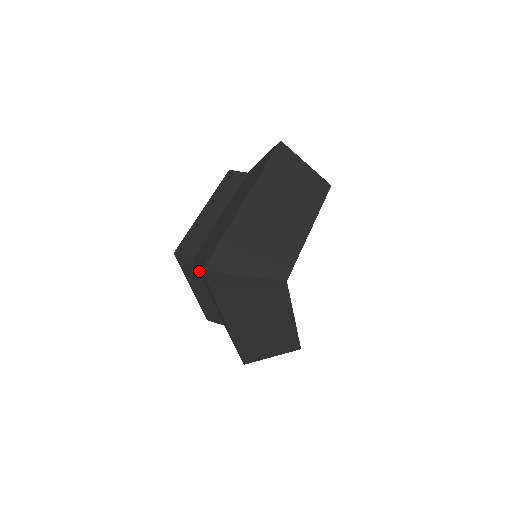
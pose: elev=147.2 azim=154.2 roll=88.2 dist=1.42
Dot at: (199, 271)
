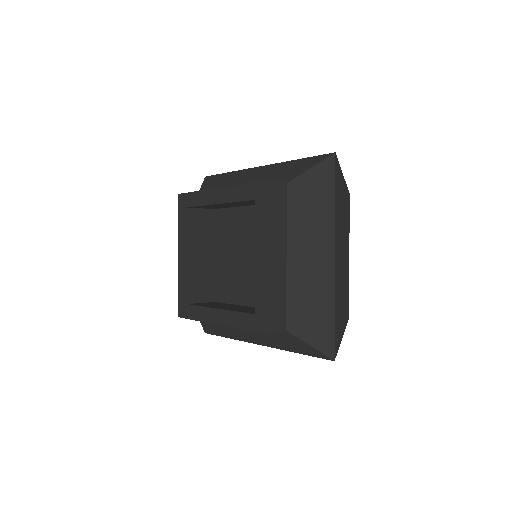
Dot at: occluded
